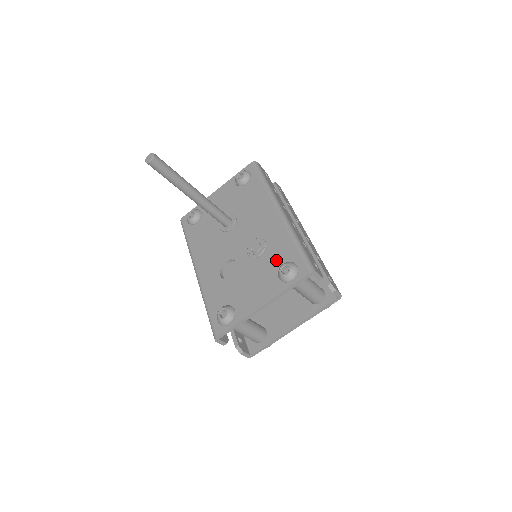
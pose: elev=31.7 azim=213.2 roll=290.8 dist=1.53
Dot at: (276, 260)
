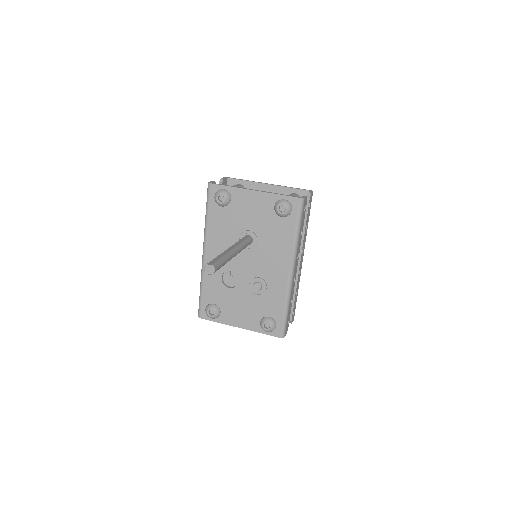
Dot at: (266, 308)
